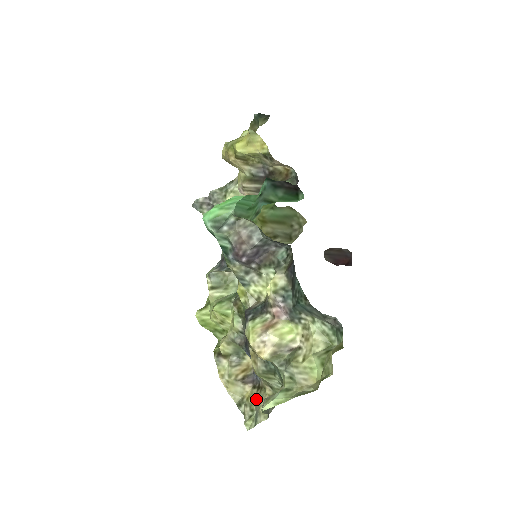
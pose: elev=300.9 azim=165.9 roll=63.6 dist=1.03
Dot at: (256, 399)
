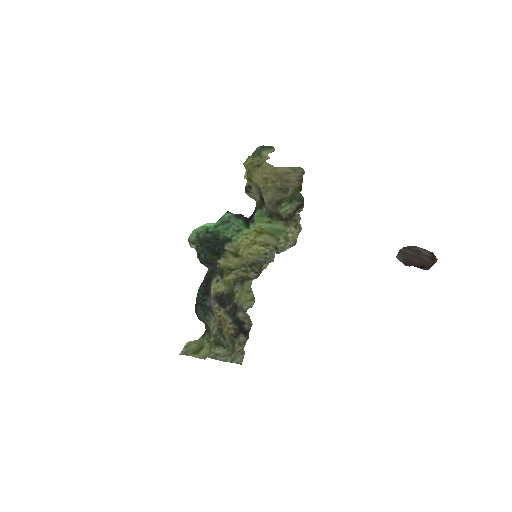
Dot at: (239, 348)
